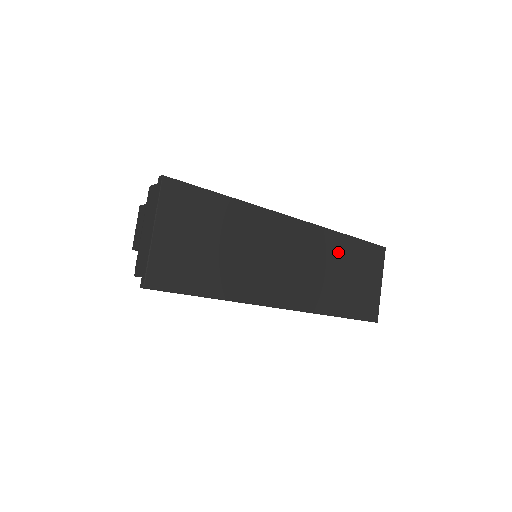
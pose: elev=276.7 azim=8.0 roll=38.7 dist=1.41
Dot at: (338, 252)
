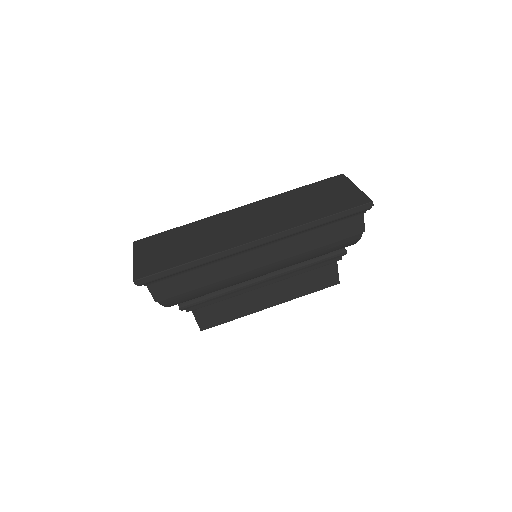
Dot at: (290, 199)
